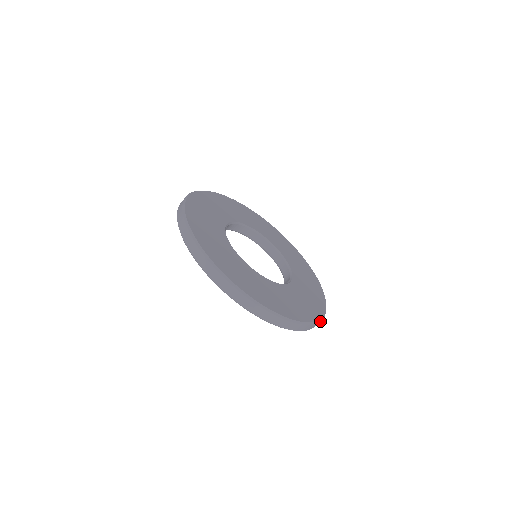
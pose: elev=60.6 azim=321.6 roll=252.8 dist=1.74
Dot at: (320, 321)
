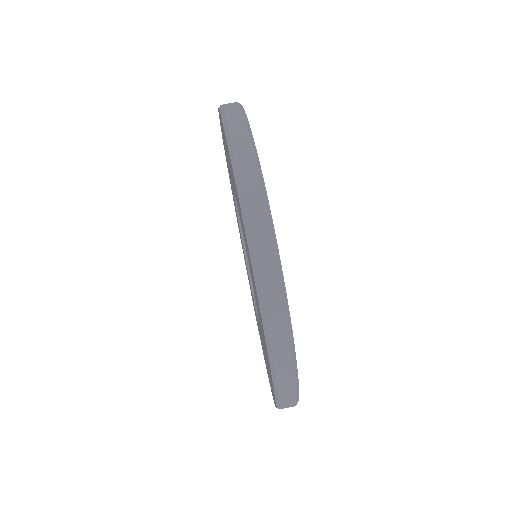
Dot at: occluded
